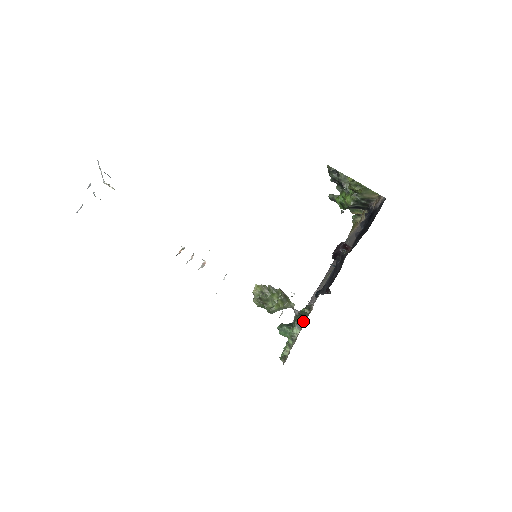
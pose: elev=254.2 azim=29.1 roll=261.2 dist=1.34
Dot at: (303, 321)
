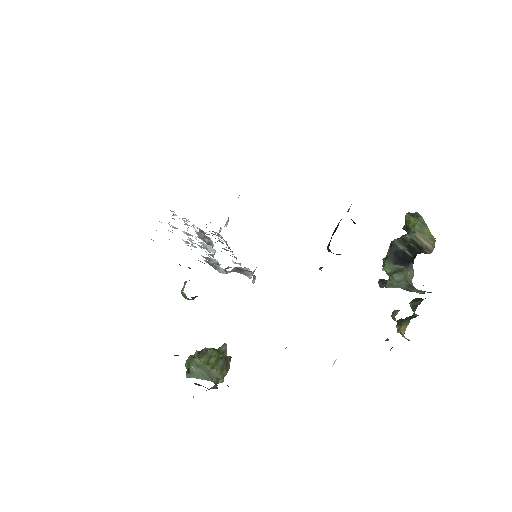
Dot at: occluded
